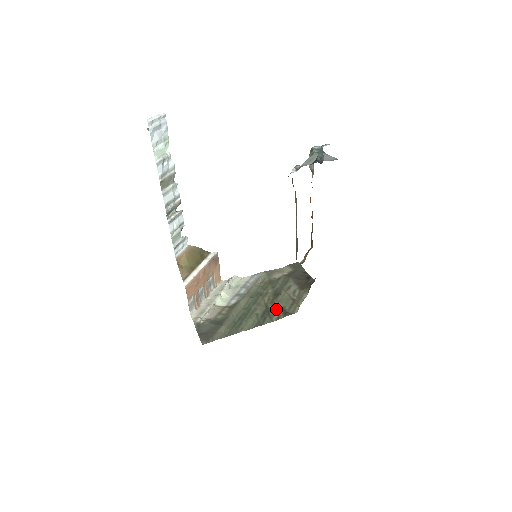
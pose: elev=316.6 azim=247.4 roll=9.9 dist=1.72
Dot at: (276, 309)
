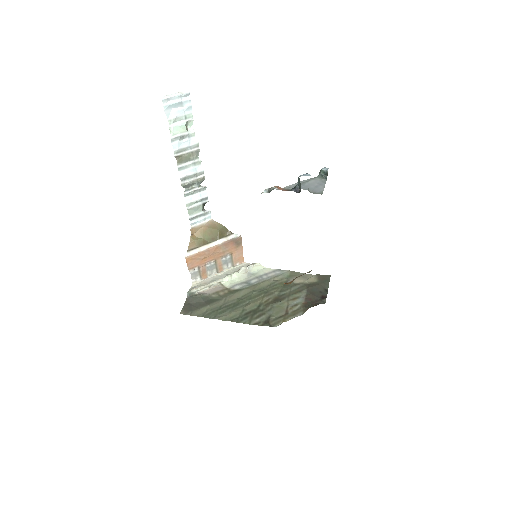
Dot at: (263, 314)
